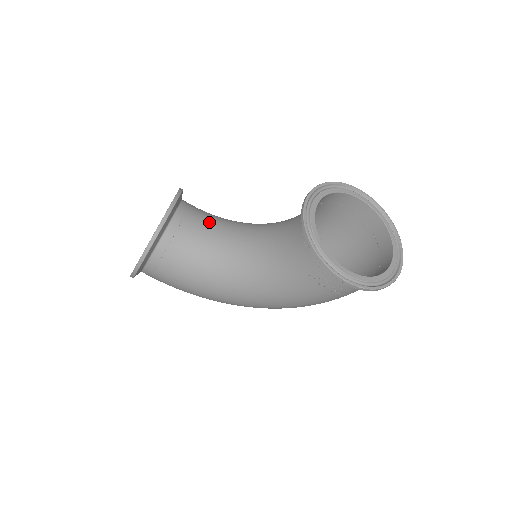
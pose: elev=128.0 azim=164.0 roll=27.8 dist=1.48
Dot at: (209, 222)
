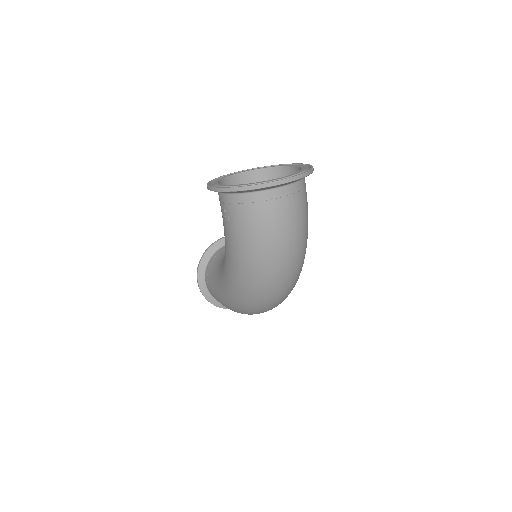
Dot at: occluded
